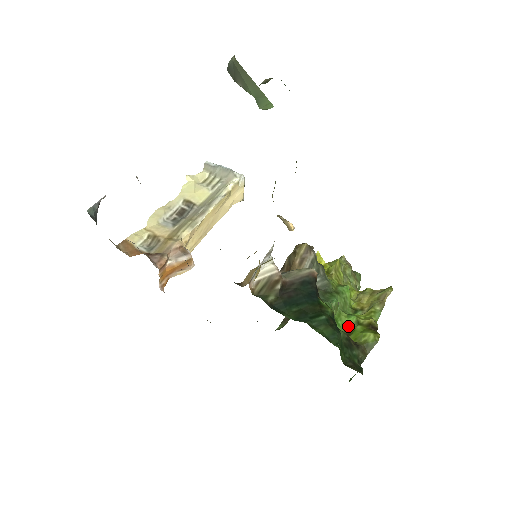
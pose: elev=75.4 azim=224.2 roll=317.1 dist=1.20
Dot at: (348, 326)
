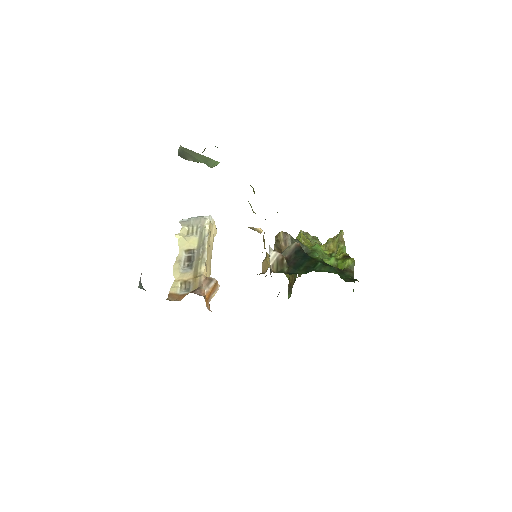
Dot at: (333, 265)
